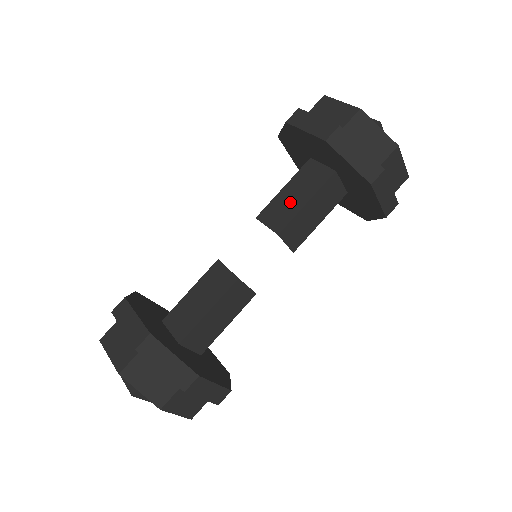
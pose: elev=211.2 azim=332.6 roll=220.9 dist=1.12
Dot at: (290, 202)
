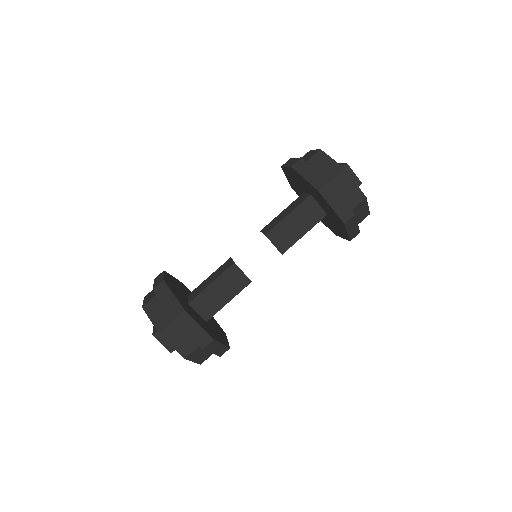
Dot at: (293, 230)
